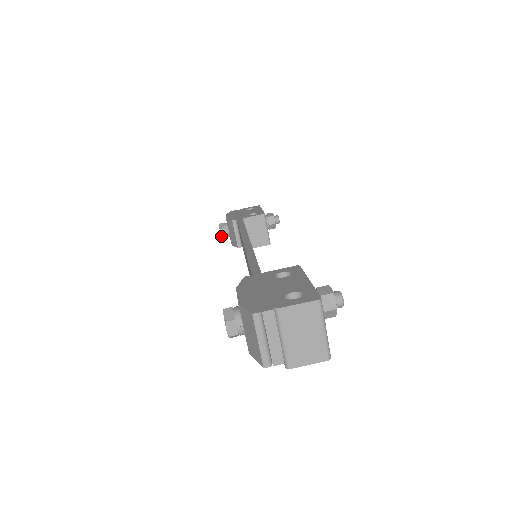
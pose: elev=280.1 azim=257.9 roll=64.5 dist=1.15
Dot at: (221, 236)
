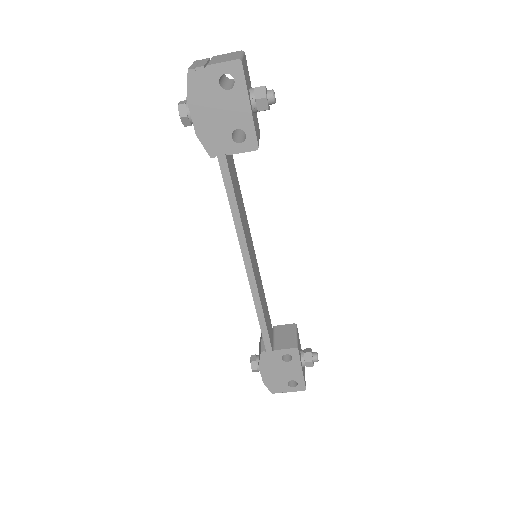
Dot at: occluded
